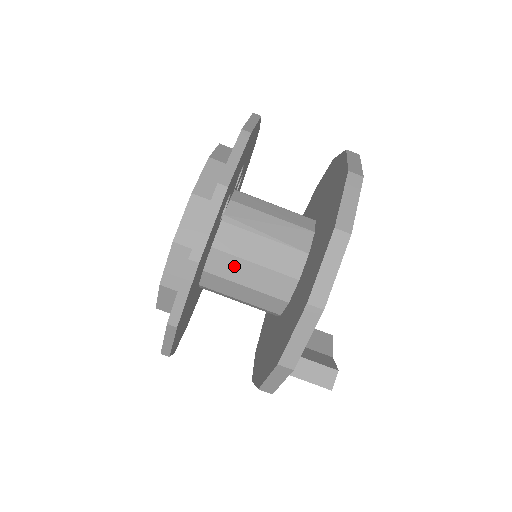
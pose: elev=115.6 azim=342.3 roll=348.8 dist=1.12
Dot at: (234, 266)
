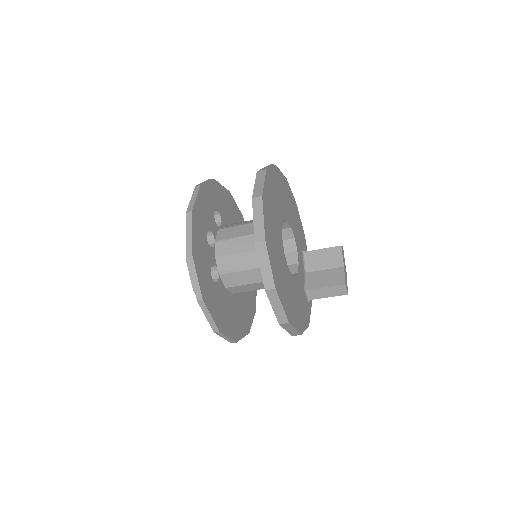
Dot at: (244, 288)
